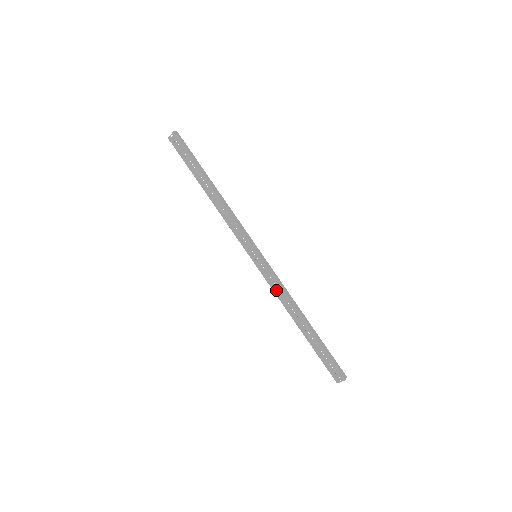
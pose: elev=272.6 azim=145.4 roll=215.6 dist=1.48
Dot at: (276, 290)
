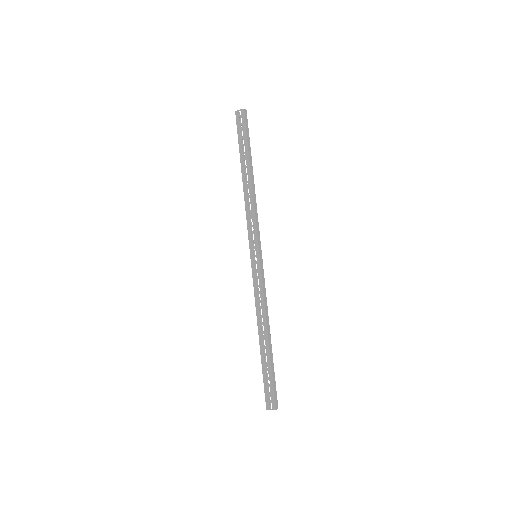
Dot at: (257, 296)
